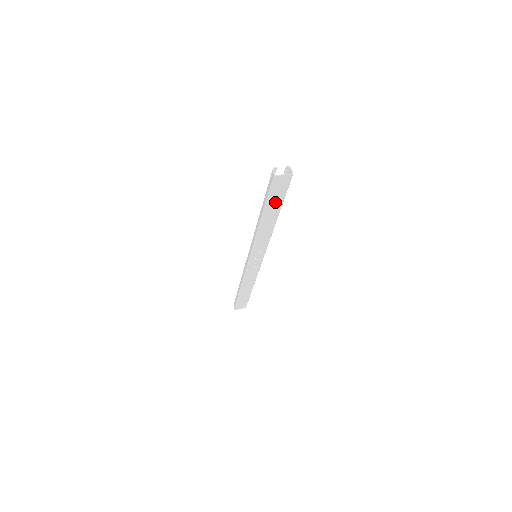
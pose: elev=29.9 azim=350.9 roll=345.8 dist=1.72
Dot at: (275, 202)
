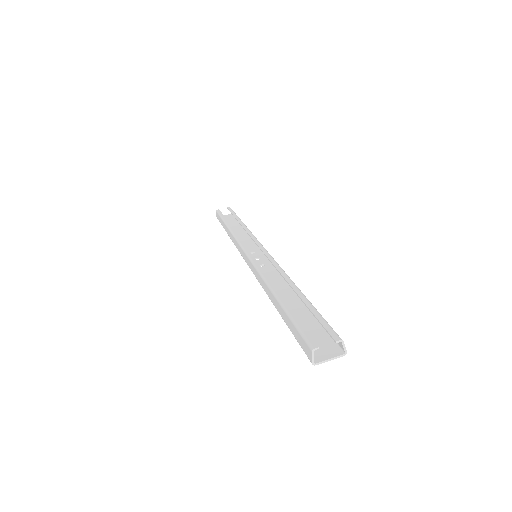
Dot at: (302, 322)
